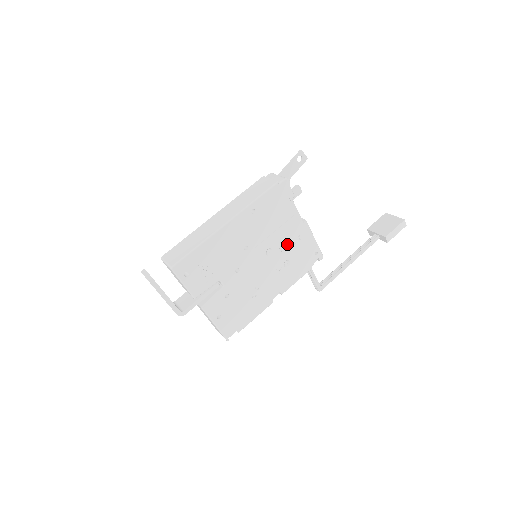
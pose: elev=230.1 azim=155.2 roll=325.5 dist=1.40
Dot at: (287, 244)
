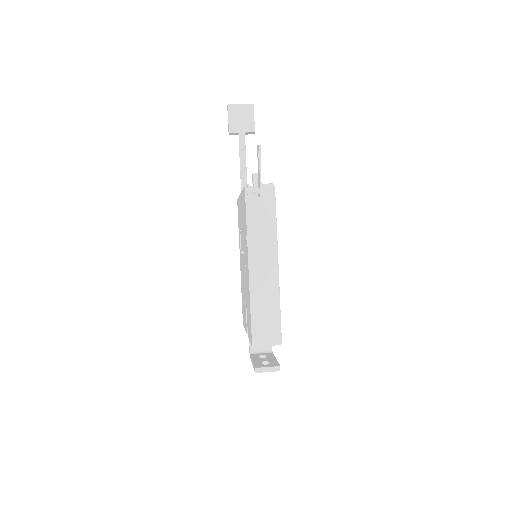
Dot at: occluded
